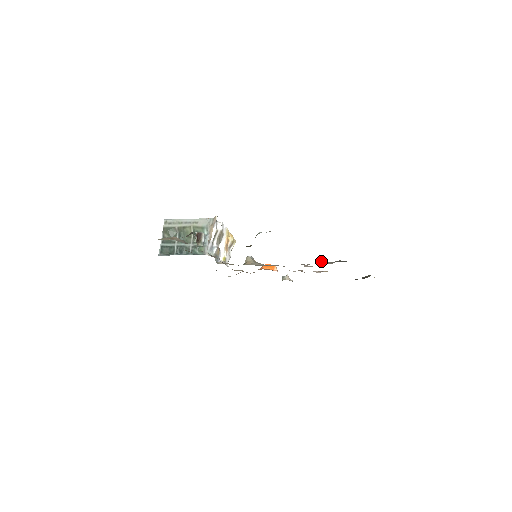
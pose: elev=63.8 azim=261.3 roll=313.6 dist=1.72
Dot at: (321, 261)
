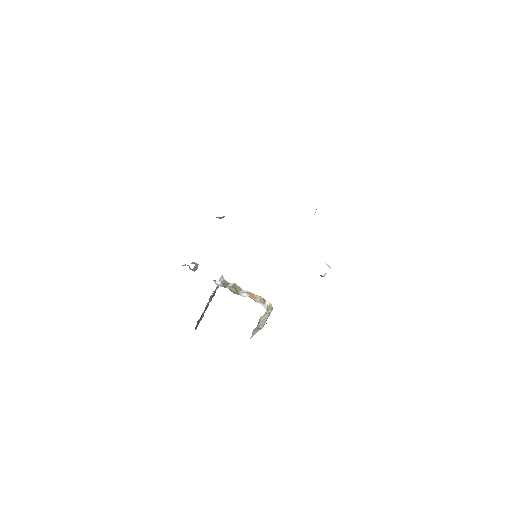
Dot at: occluded
